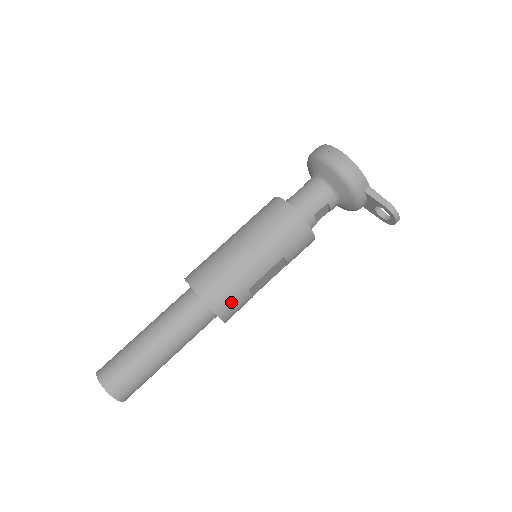
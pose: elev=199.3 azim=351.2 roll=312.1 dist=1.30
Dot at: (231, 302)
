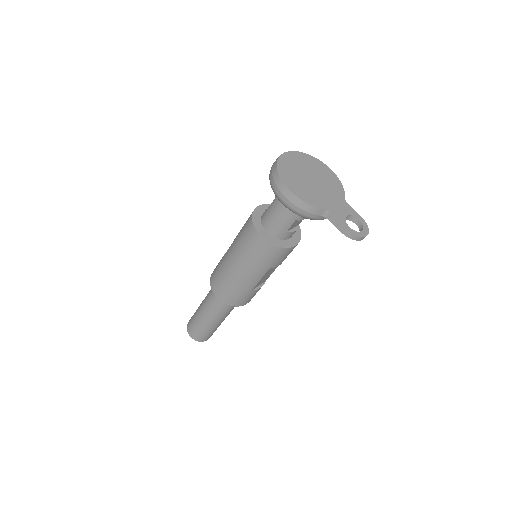
Dot at: (242, 299)
